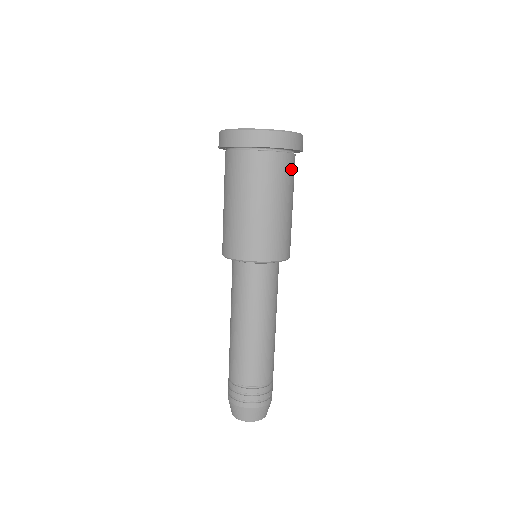
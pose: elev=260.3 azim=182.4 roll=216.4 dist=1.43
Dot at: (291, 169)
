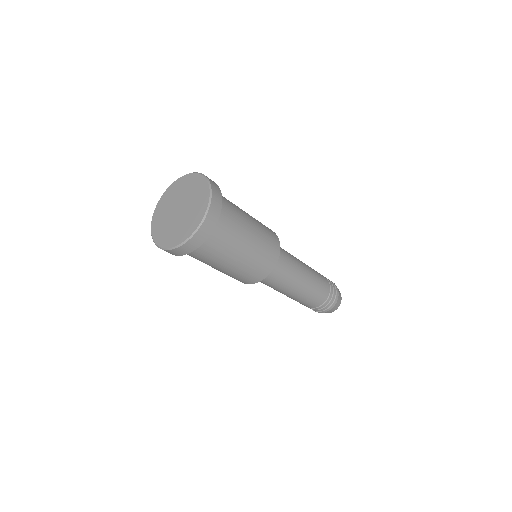
Dot at: (218, 240)
